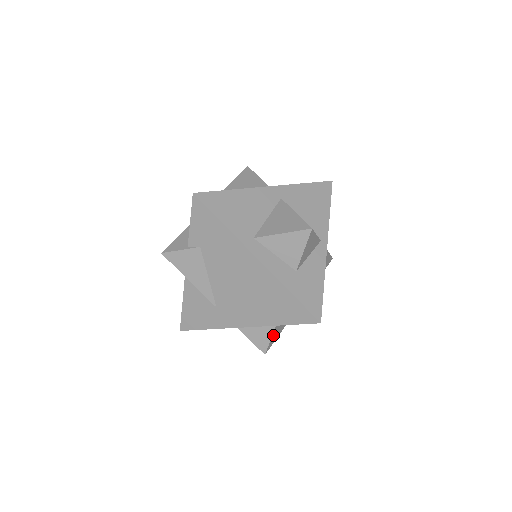
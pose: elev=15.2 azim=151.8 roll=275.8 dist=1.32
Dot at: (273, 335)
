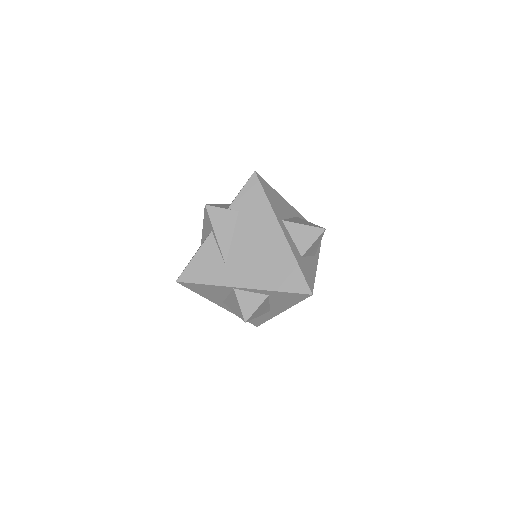
Dot at: (259, 307)
